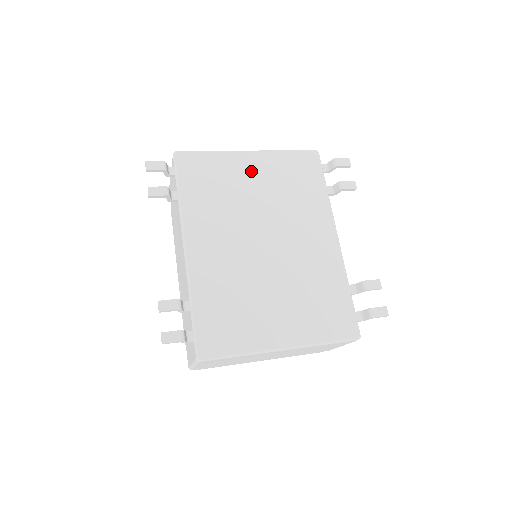
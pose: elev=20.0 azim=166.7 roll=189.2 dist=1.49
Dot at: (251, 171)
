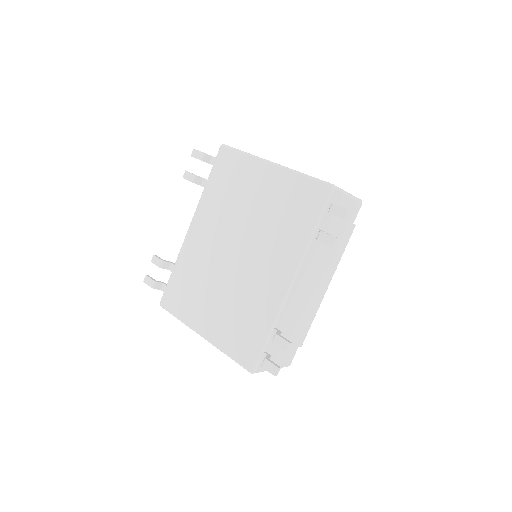
Dot at: (262, 184)
